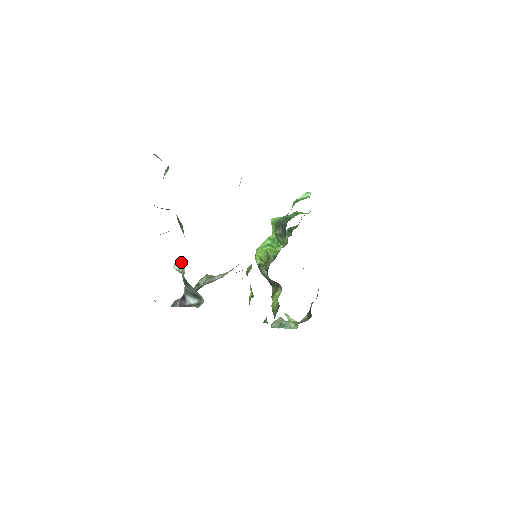
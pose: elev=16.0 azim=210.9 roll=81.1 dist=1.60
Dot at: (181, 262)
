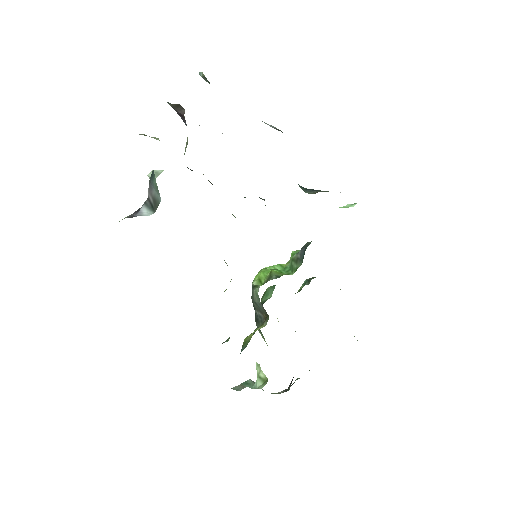
Dot at: (161, 171)
